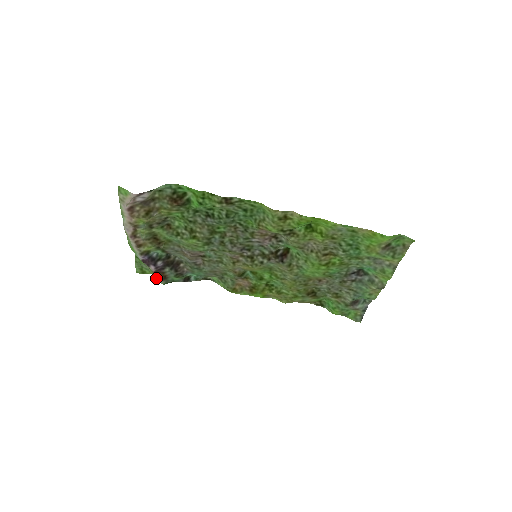
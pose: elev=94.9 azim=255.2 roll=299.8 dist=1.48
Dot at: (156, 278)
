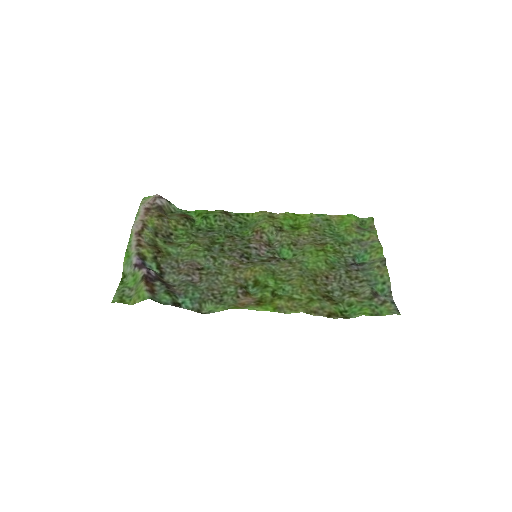
Dot at: (143, 287)
